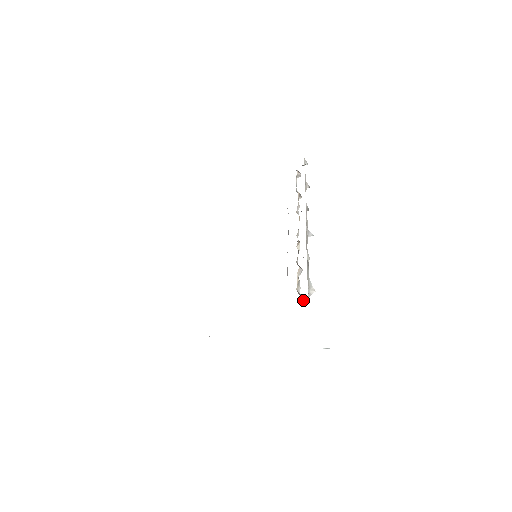
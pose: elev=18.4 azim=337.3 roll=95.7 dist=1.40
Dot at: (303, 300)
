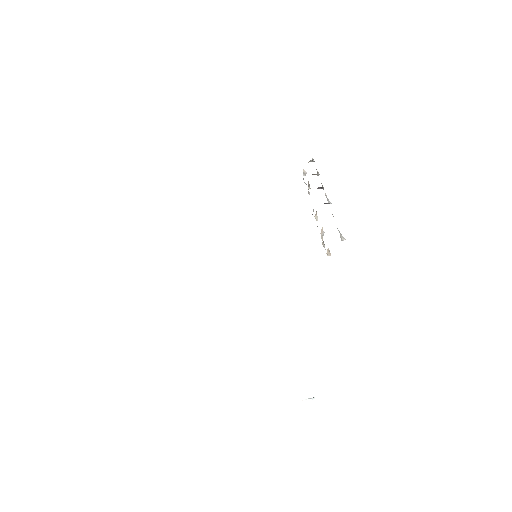
Dot at: (330, 255)
